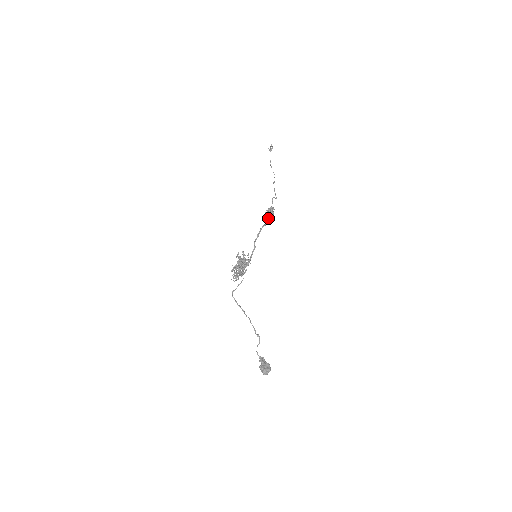
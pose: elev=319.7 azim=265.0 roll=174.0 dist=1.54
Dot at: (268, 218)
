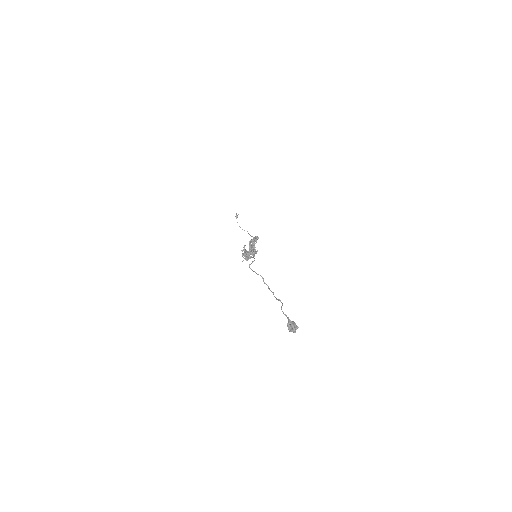
Dot at: (255, 241)
